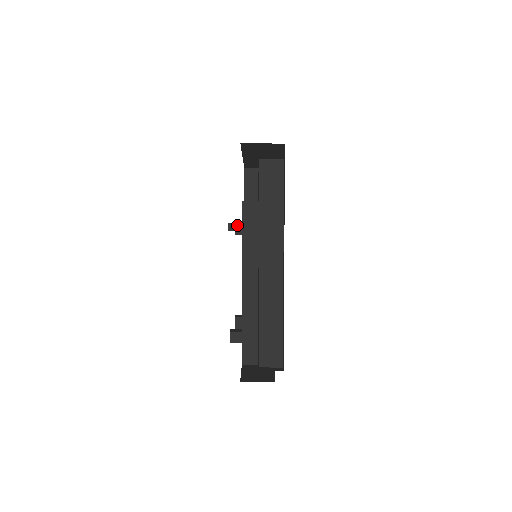
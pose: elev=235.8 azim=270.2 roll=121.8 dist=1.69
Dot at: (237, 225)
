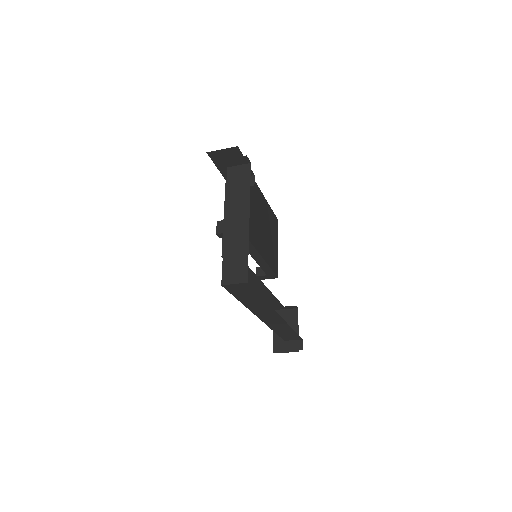
Dot at: occluded
